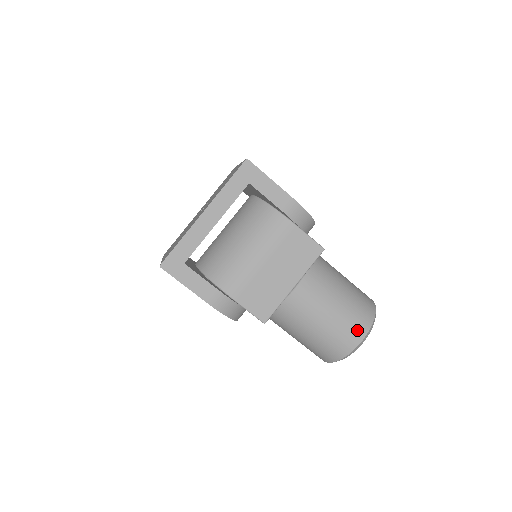
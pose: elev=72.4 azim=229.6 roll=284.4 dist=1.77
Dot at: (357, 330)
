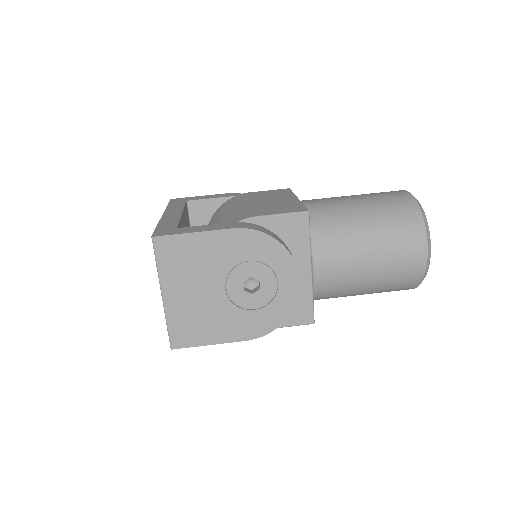
Dot at: (391, 192)
